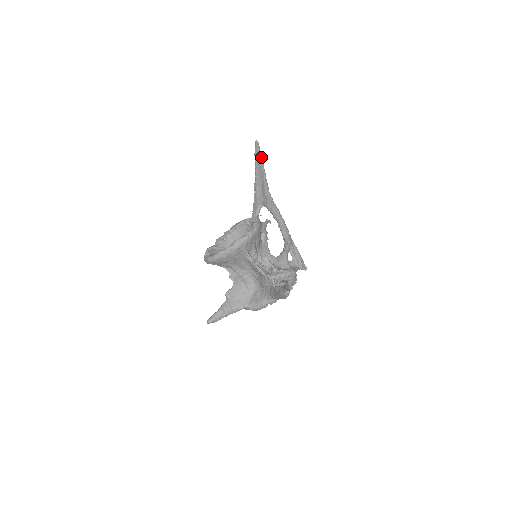
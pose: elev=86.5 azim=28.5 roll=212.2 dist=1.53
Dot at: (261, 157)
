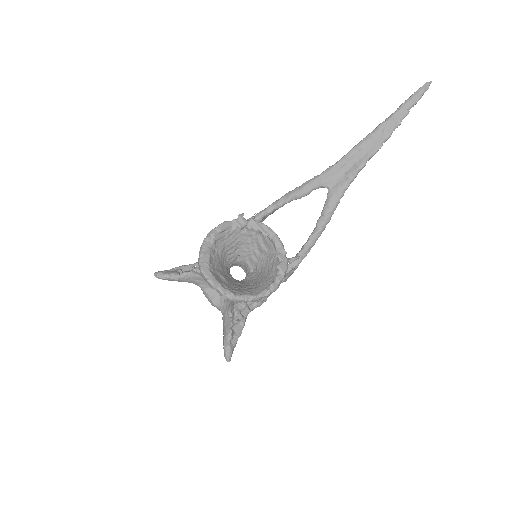
Dot at: occluded
